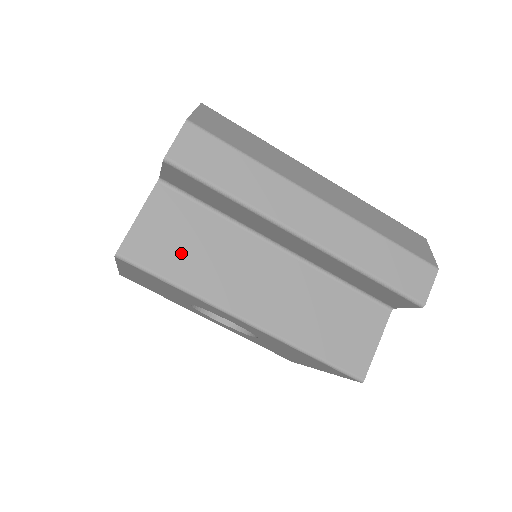
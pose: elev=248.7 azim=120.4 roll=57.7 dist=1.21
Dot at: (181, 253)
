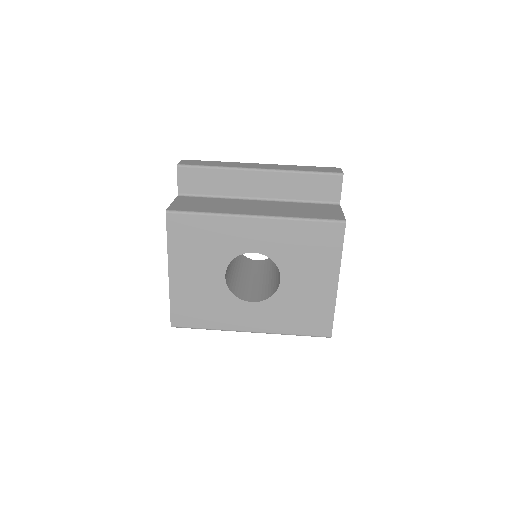
Dot at: (202, 206)
